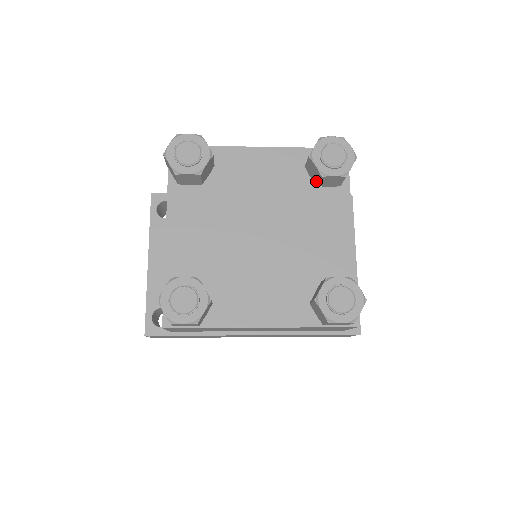
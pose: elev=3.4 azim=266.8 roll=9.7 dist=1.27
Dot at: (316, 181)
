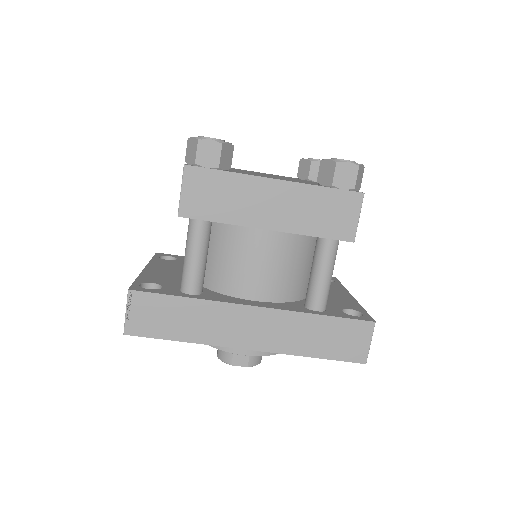
Dot at: (307, 175)
